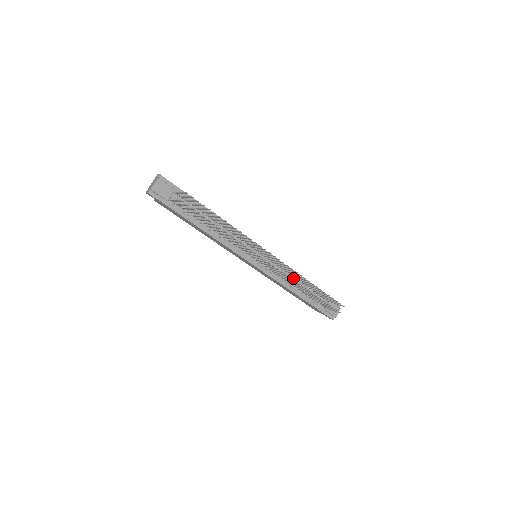
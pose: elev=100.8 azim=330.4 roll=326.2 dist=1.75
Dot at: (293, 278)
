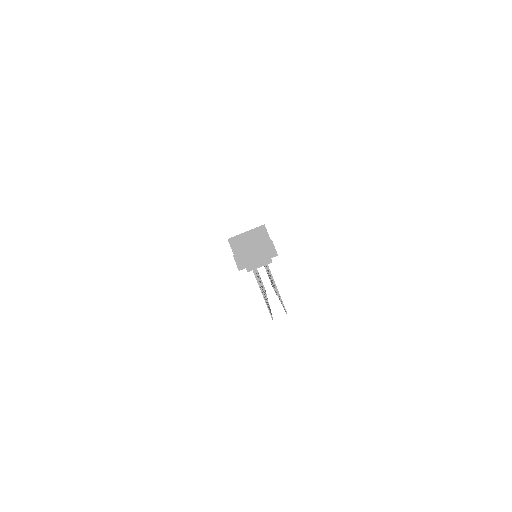
Dot at: occluded
